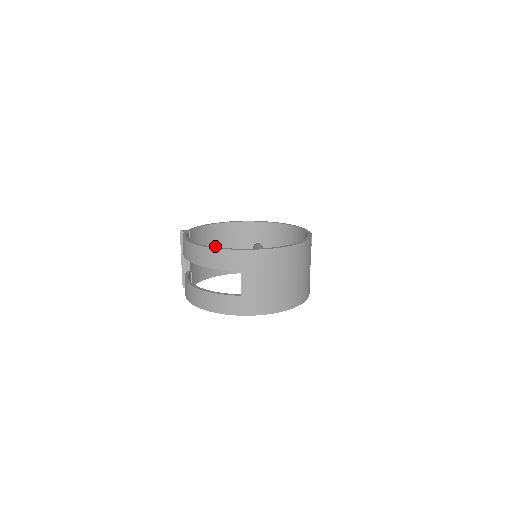
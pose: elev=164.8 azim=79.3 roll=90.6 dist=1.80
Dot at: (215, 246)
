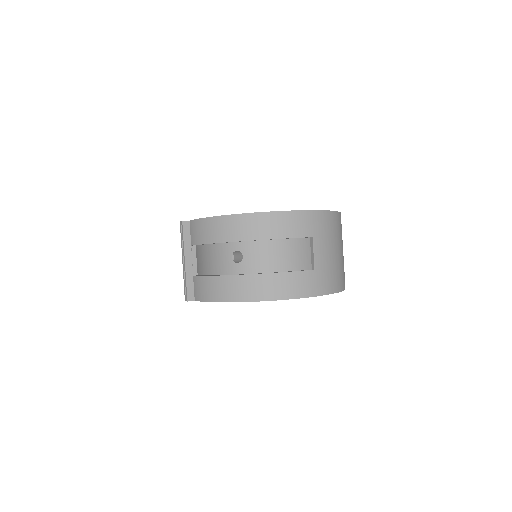
Dot at: (197, 254)
